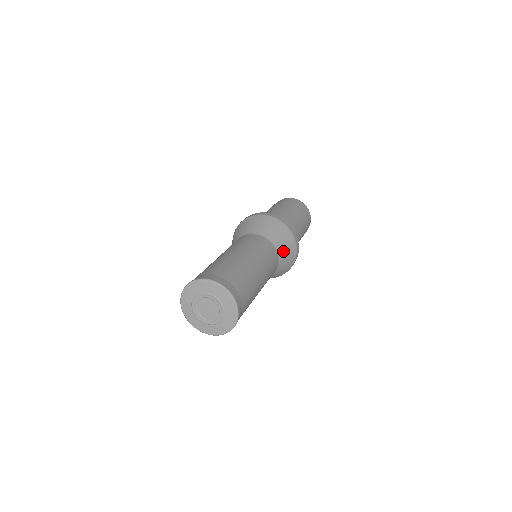
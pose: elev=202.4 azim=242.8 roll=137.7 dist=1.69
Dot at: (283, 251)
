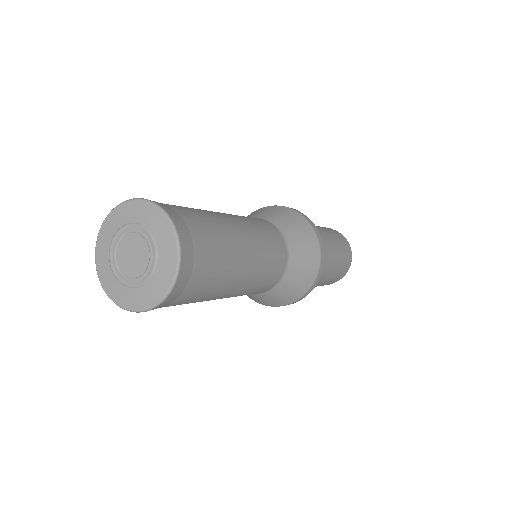
Dot at: (297, 262)
